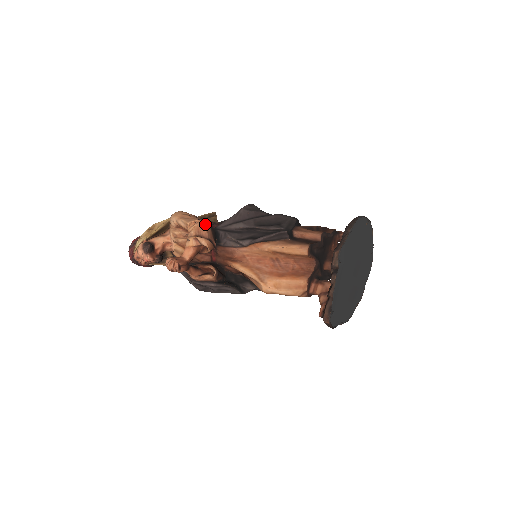
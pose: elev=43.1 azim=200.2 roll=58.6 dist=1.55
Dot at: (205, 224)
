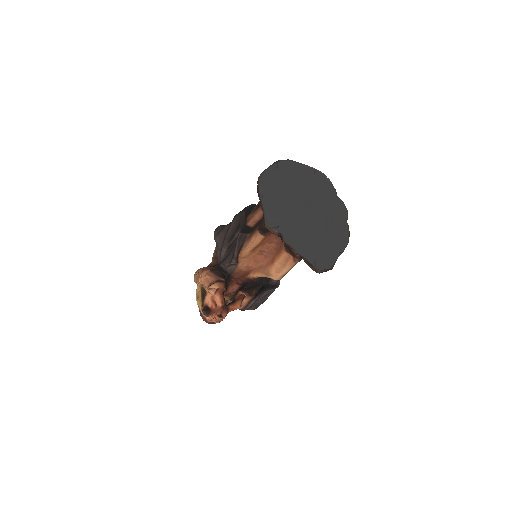
Dot at: (206, 273)
